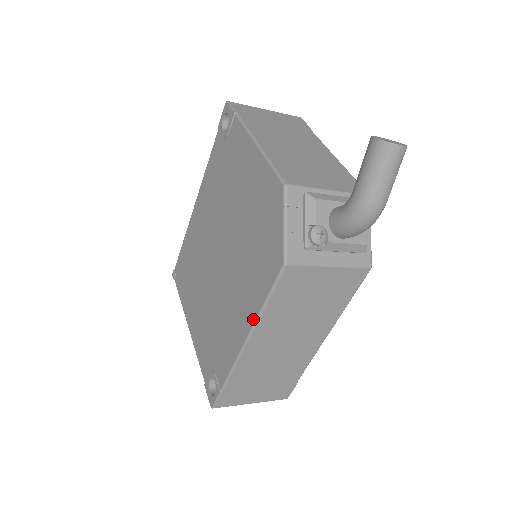
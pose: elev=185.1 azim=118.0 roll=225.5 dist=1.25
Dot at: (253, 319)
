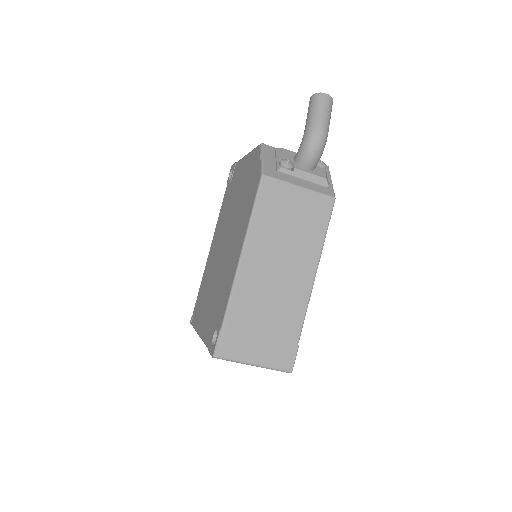
Dot at: (244, 235)
